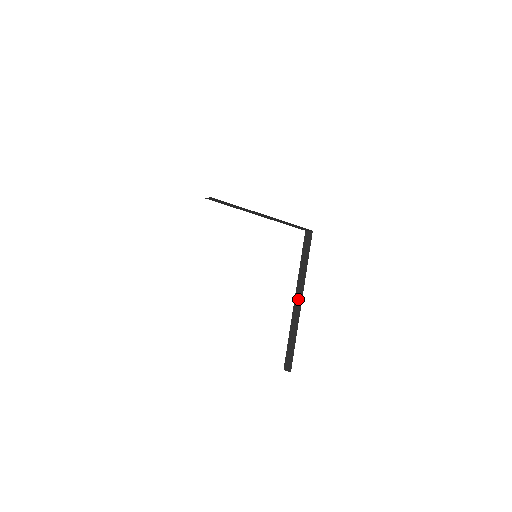
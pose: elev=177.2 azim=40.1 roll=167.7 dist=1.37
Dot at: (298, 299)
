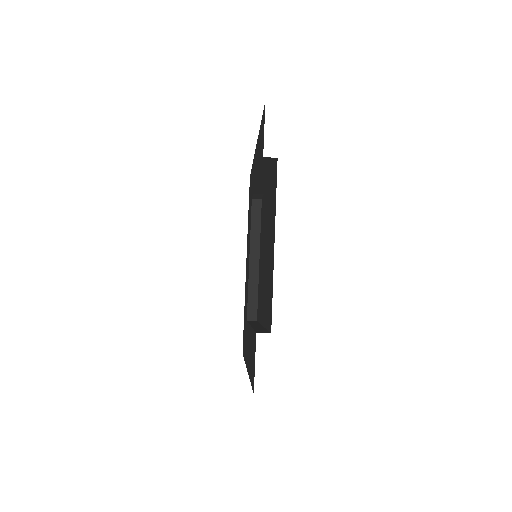
Dot at: (257, 325)
